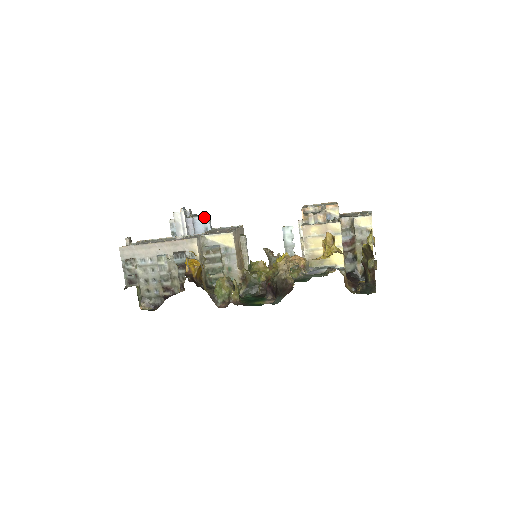
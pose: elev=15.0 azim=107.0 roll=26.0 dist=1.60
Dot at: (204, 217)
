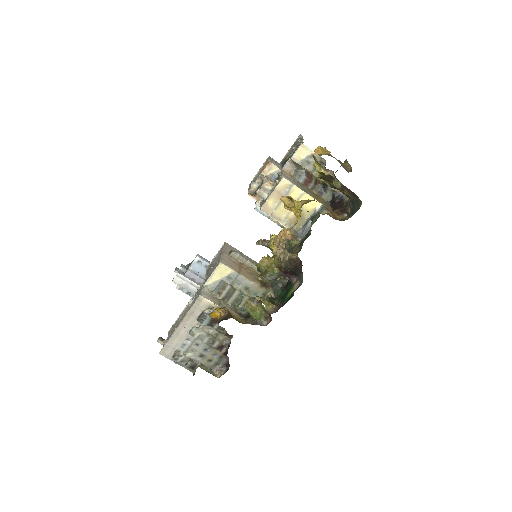
Dot at: (195, 261)
